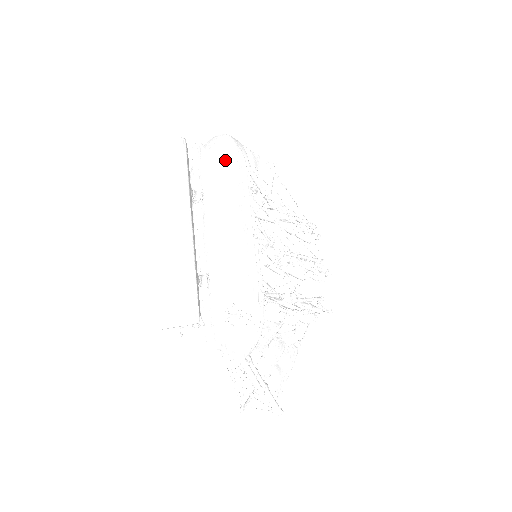
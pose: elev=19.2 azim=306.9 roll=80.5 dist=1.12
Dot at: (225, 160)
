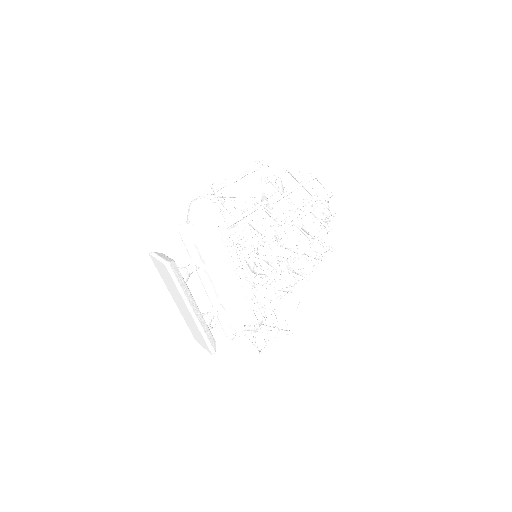
Dot at: (205, 243)
